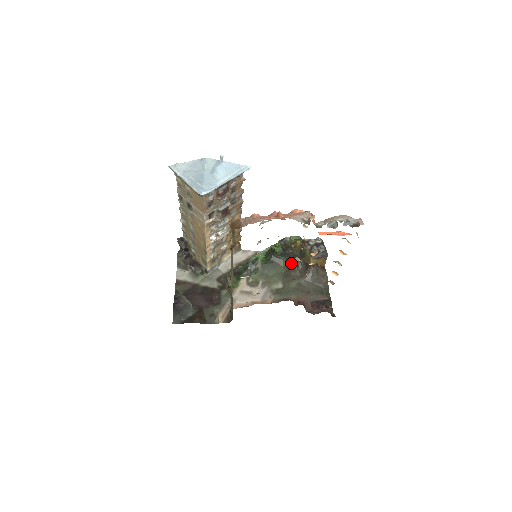
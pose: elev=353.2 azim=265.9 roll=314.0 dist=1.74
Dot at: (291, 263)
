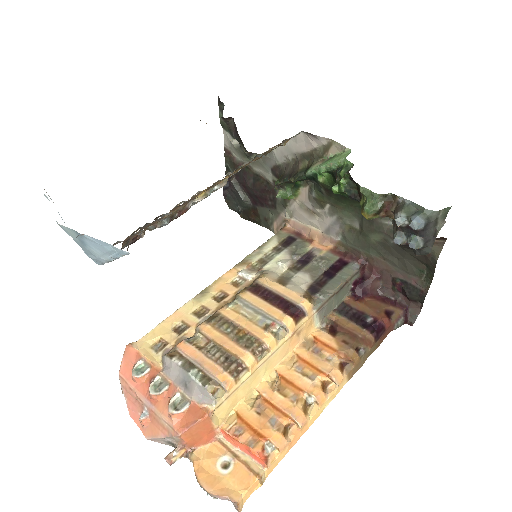
Dot at: occluded
